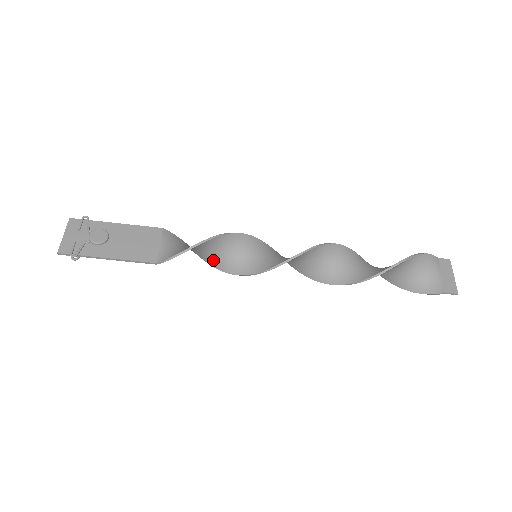
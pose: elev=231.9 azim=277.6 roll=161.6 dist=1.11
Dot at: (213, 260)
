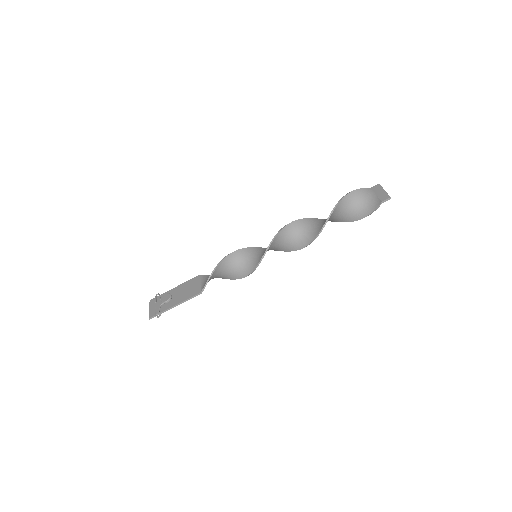
Dot at: (235, 275)
